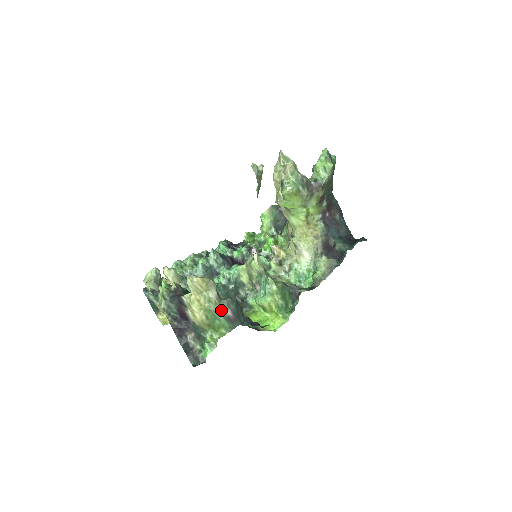
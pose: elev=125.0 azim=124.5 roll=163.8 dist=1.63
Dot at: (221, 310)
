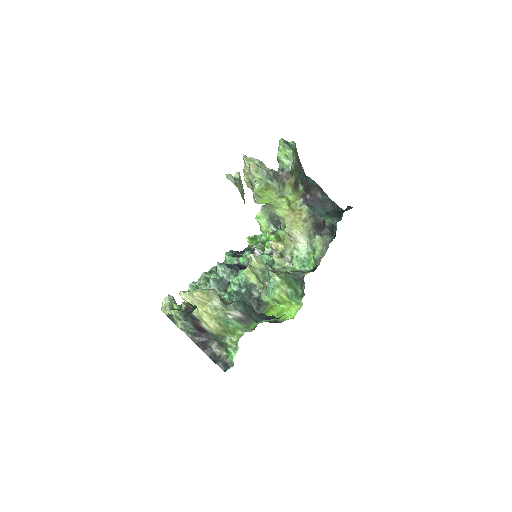
Dot at: (230, 314)
